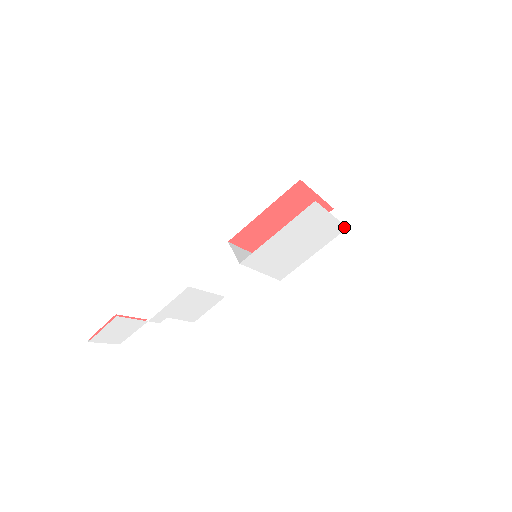
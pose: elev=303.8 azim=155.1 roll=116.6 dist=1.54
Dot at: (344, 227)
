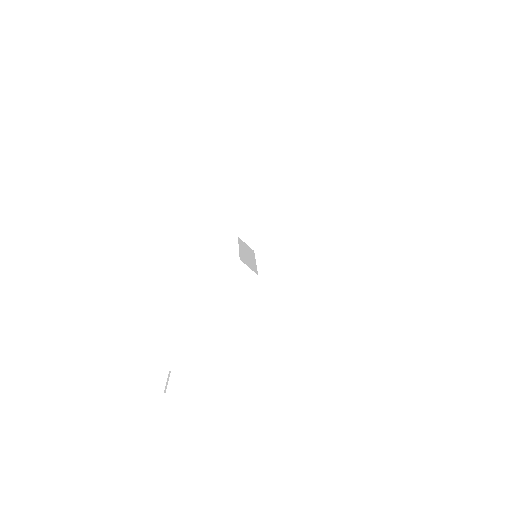
Dot at: occluded
